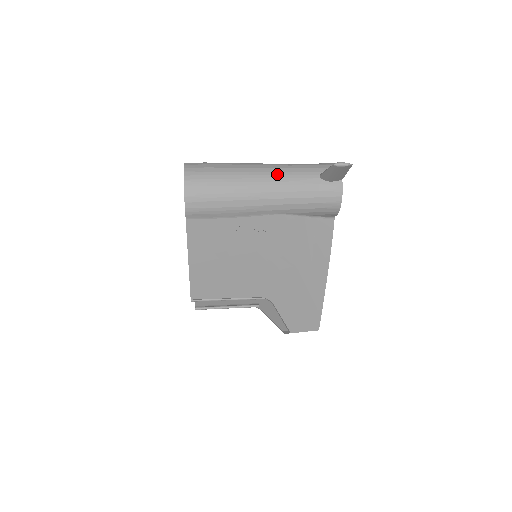
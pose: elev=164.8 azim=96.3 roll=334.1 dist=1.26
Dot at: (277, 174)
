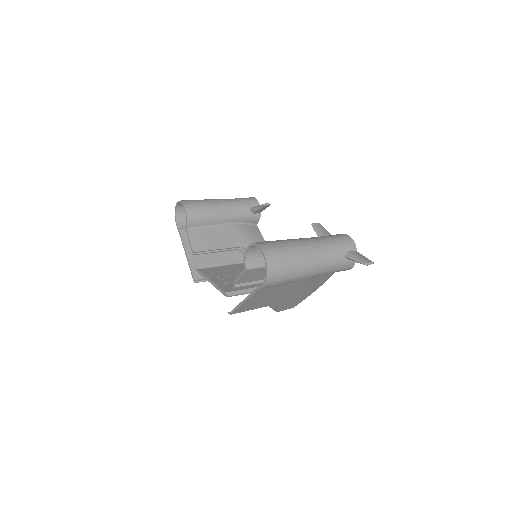
Dot at: (322, 258)
